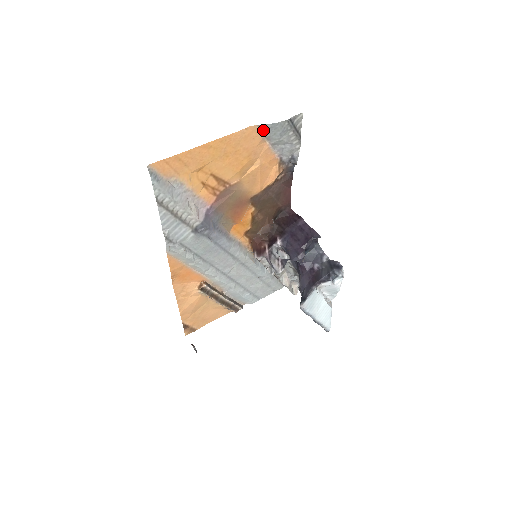
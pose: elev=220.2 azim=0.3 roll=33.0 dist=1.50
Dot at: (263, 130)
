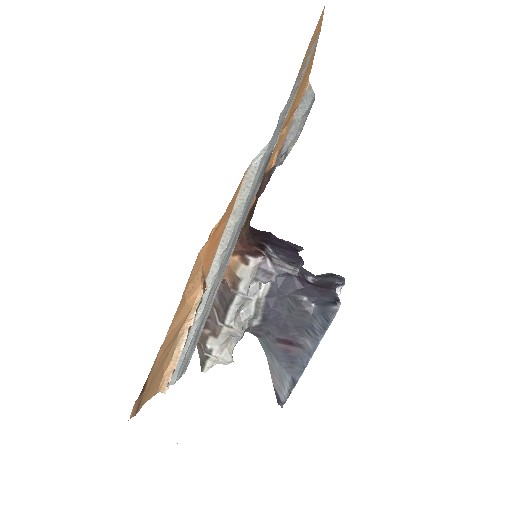
Dot at: (305, 94)
